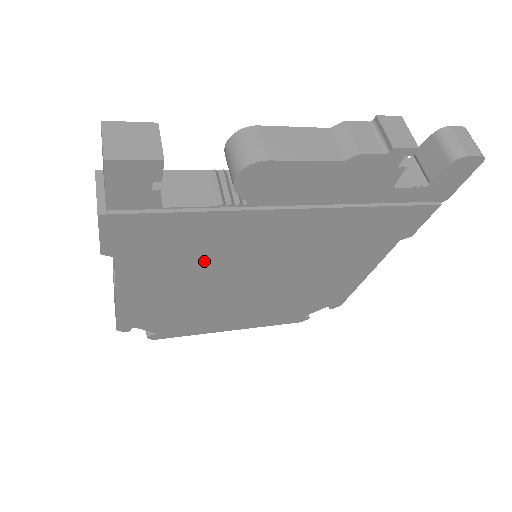
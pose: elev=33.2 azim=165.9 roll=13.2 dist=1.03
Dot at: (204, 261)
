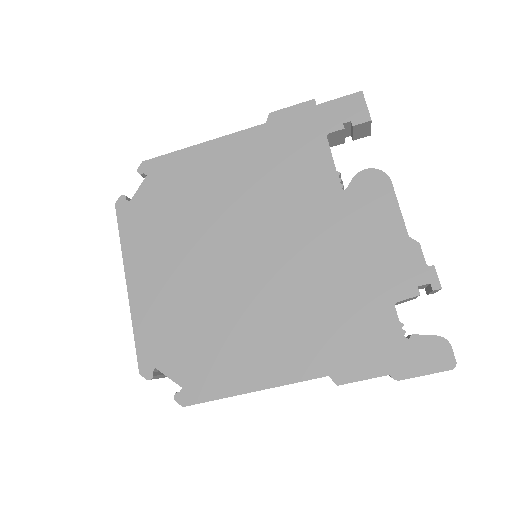
Dot at: (267, 190)
